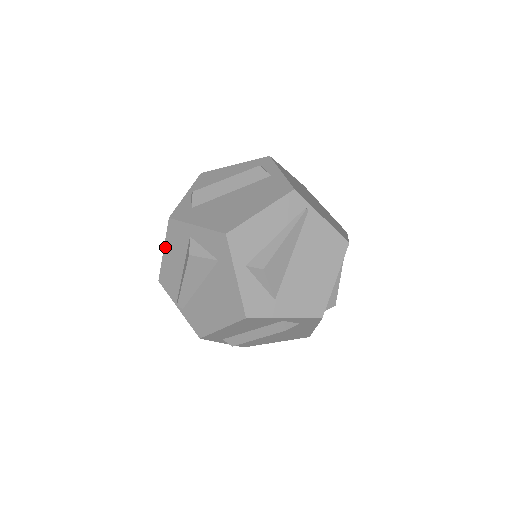
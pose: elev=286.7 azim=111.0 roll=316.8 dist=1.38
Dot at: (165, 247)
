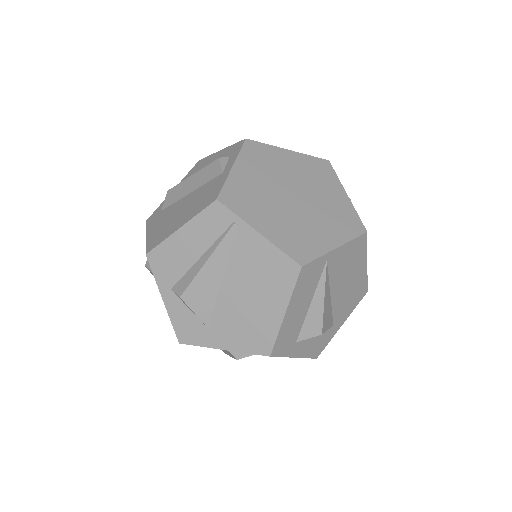
Dot at: occluded
